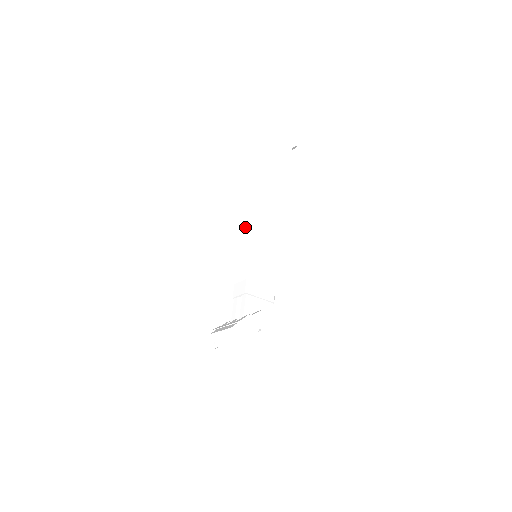
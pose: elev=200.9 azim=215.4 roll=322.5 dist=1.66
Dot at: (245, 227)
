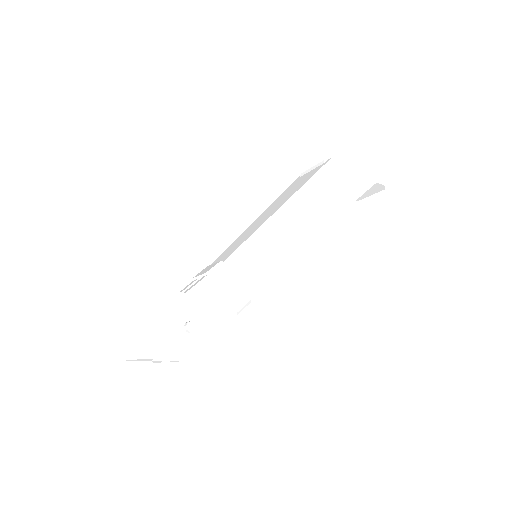
Dot at: (264, 216)
